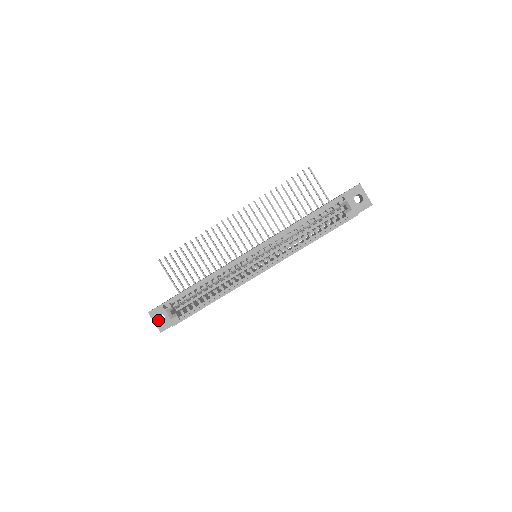
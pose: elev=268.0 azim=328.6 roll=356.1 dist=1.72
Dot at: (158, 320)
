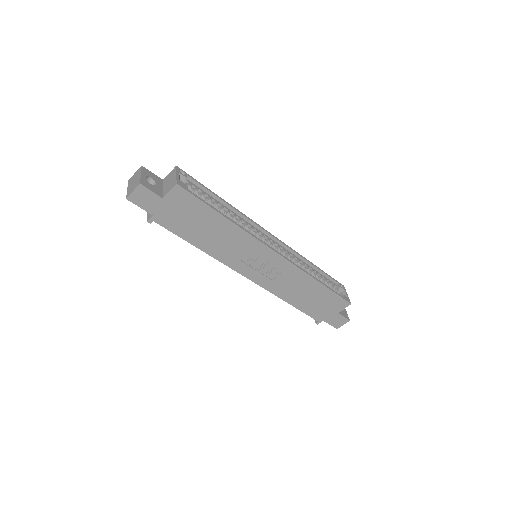
Dot at: (145, 179)
